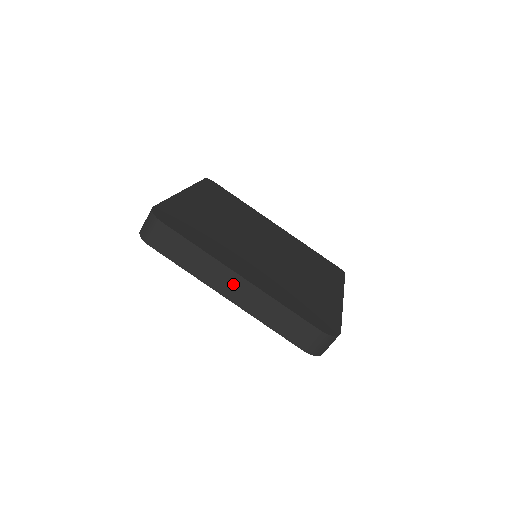
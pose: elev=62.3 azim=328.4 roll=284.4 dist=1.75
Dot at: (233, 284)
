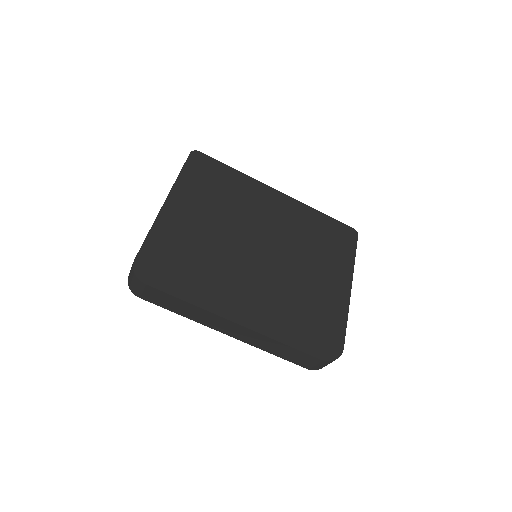
Dot at: (230, 327)
